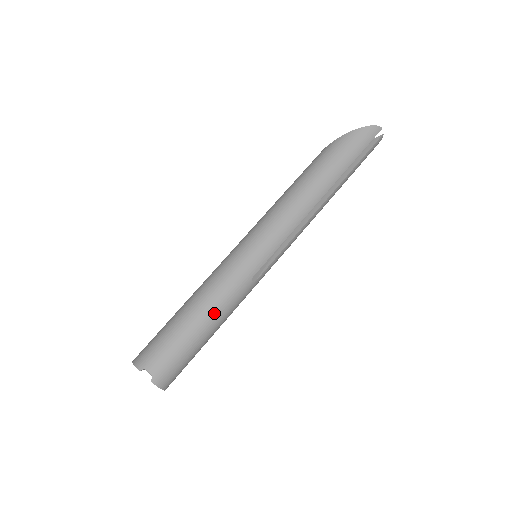
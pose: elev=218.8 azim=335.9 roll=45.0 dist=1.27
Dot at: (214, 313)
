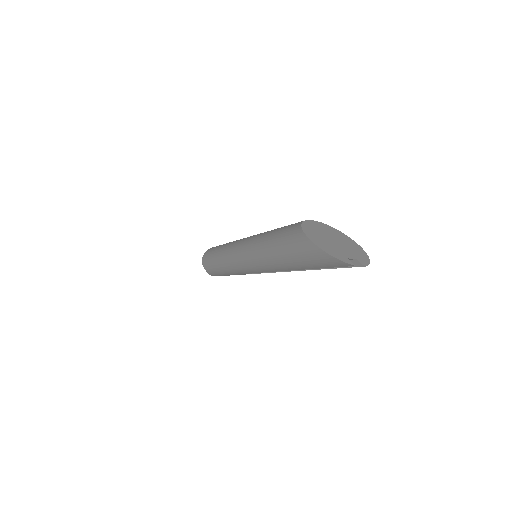
Dot at: (227, 273)
